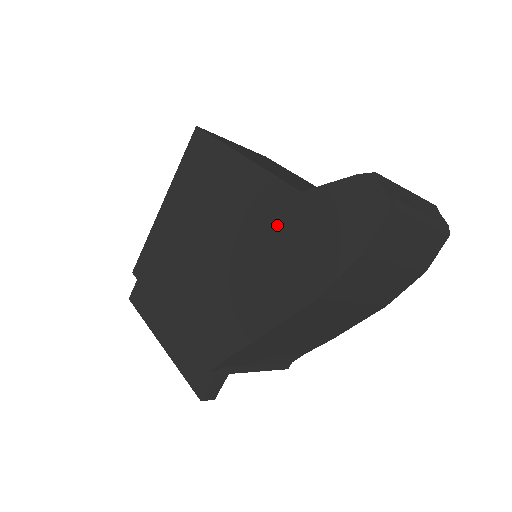
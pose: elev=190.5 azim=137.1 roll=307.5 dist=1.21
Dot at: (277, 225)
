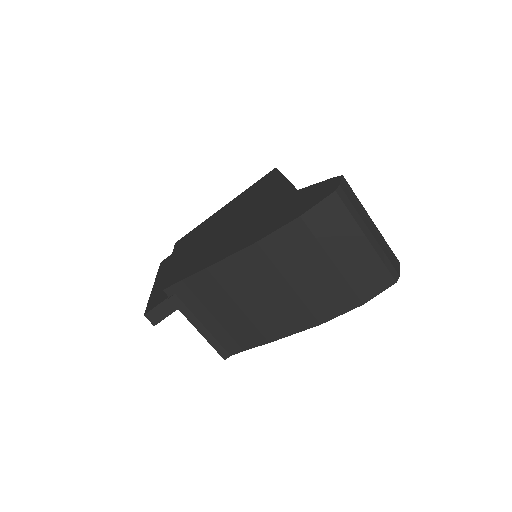
Dot at: (271, 208)
